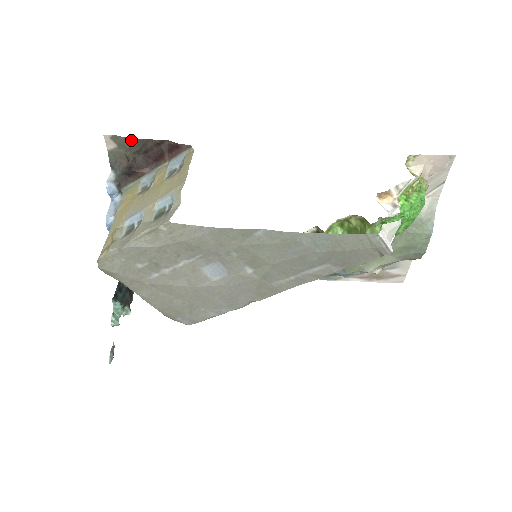
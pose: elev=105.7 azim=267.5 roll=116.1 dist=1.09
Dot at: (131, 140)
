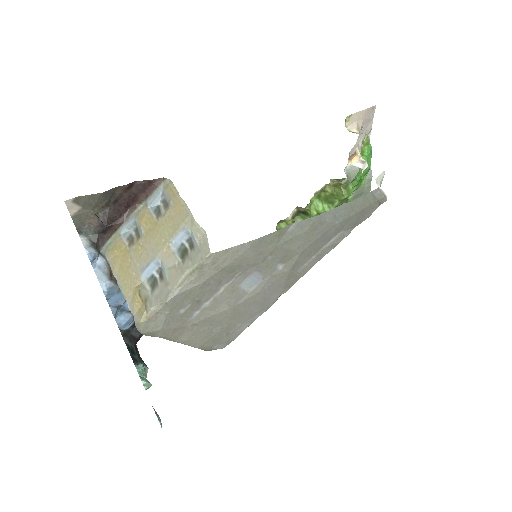
Dot at: (98, 195)
